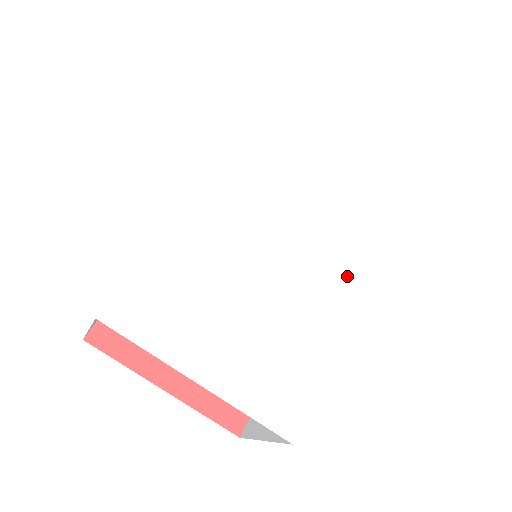
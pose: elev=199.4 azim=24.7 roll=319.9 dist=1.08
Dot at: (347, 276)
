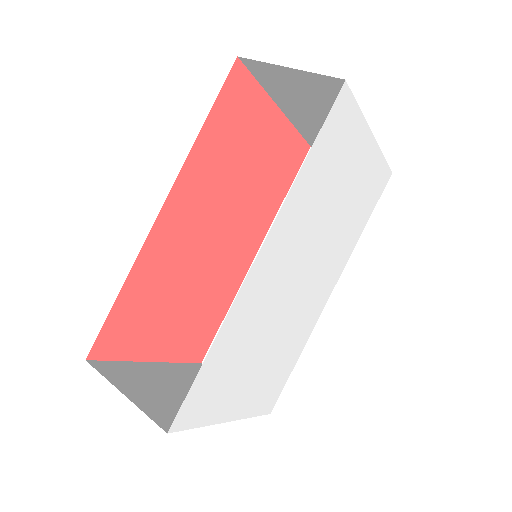
Dot at: (331, 283)
